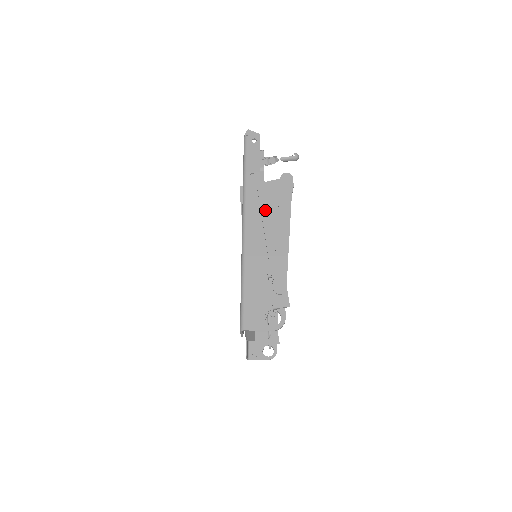
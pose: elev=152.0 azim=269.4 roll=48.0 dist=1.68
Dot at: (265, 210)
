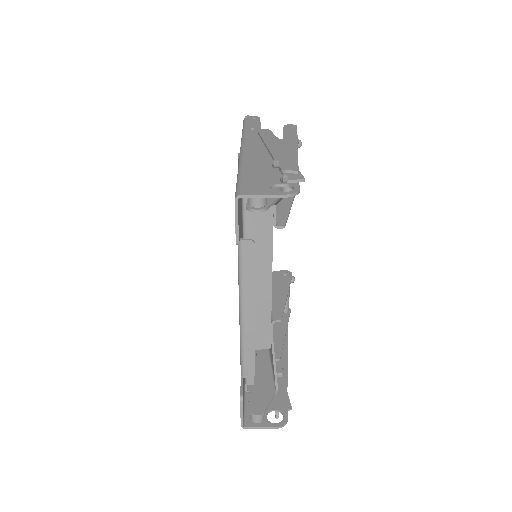
Dot at: (267, 138)
